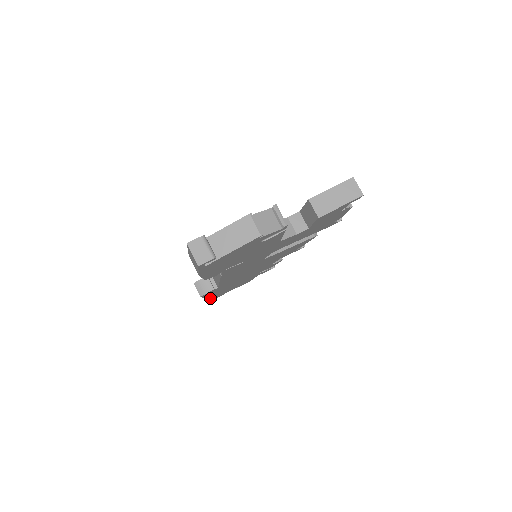
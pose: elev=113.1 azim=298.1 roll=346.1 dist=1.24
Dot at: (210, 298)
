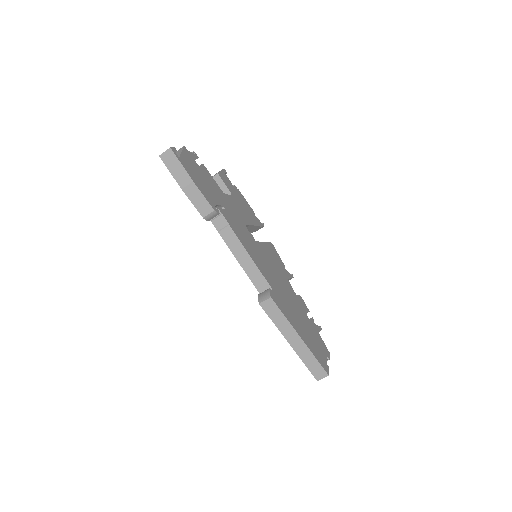
Dot at: (309, 349)
